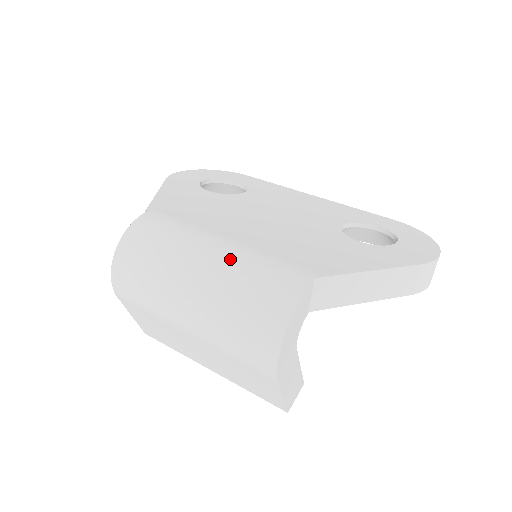
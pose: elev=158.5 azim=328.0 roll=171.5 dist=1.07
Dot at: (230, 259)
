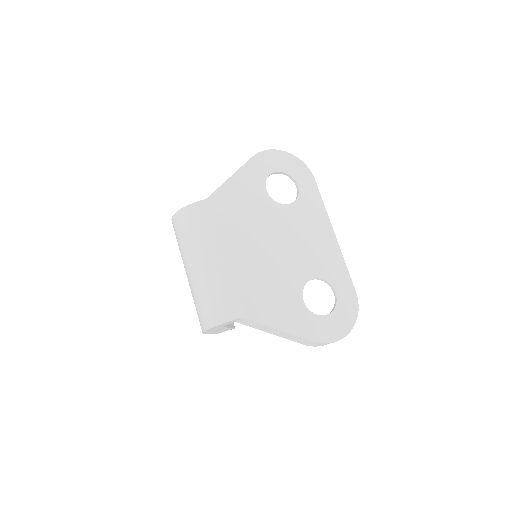
Dot at: (217, 272)
